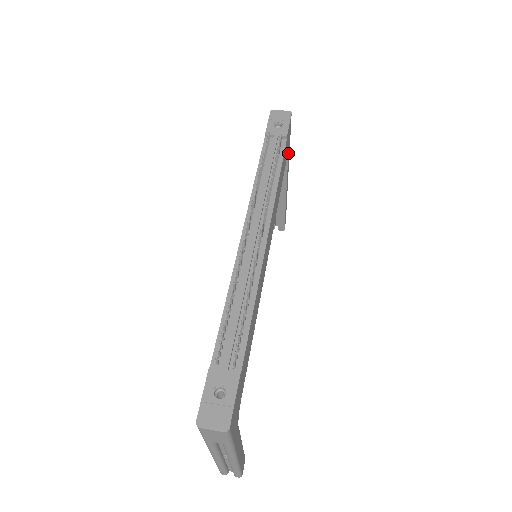
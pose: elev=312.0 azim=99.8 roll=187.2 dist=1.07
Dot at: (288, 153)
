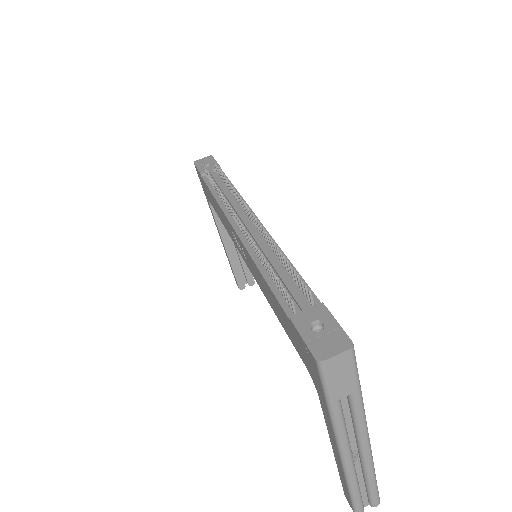
Dot at: occluded
